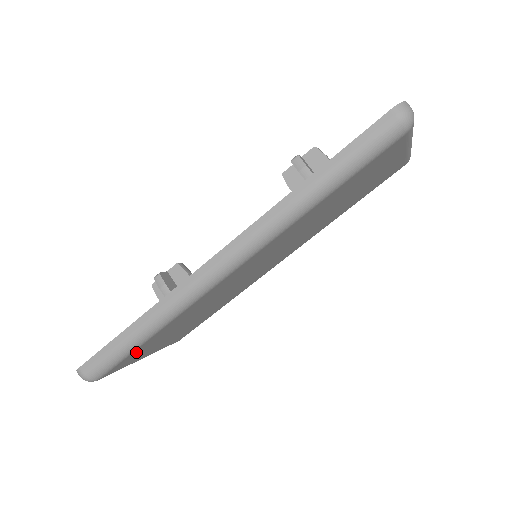
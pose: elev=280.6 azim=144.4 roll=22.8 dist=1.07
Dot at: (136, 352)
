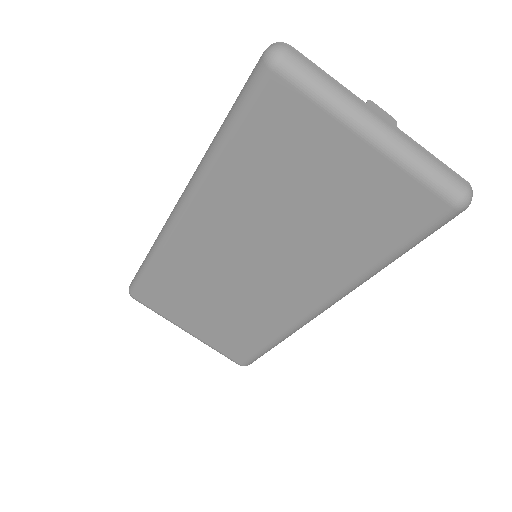
Dot at: (153, 287)
